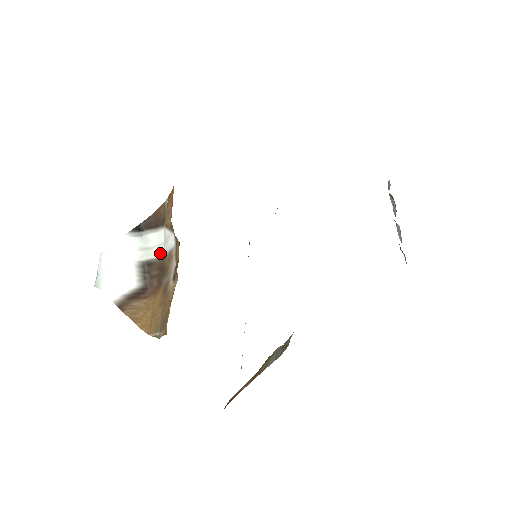
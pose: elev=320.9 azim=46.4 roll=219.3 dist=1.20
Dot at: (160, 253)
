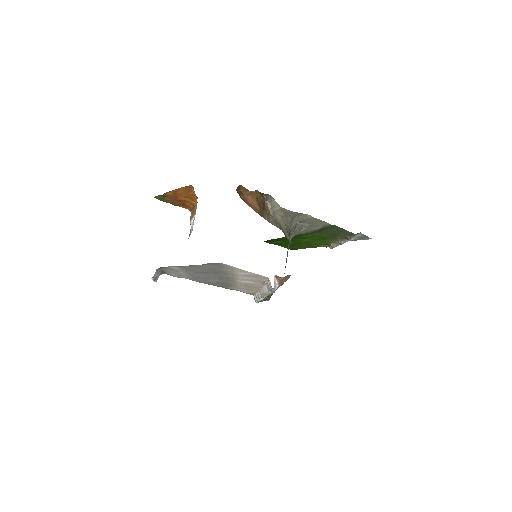
Dot at: occluded
